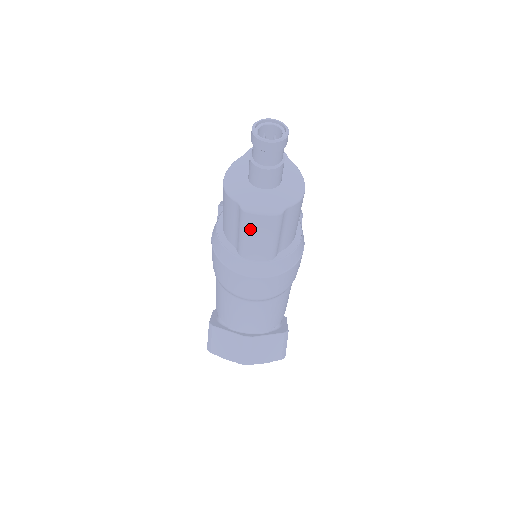
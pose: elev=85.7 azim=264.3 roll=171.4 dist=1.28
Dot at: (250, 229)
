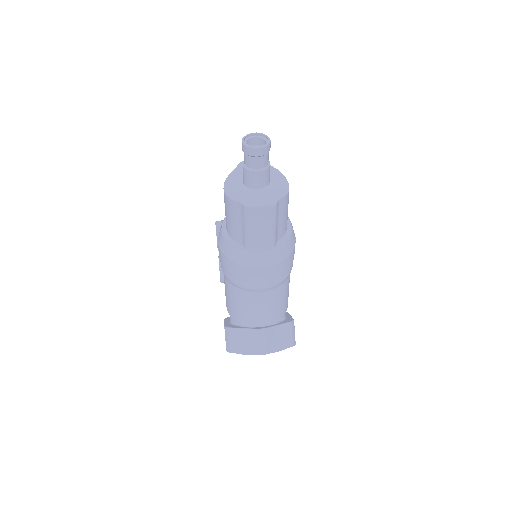
Dot at: (253, 222)
